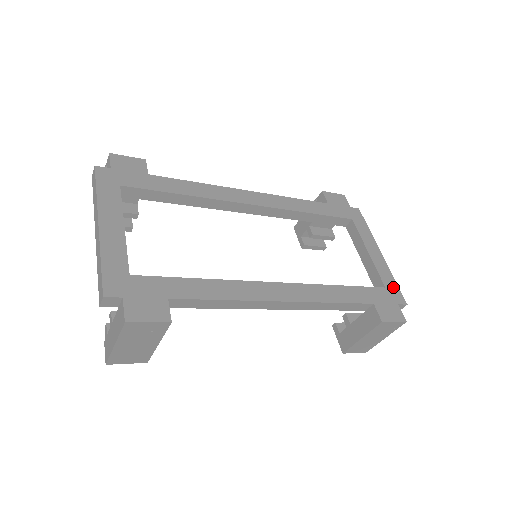
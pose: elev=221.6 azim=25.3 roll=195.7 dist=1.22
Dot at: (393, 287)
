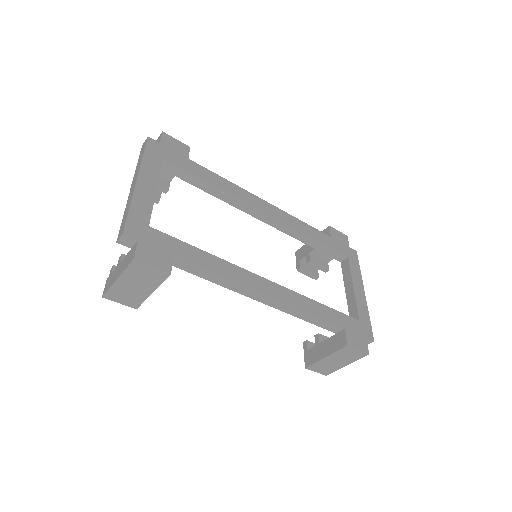
Dot at: (366, 323)
